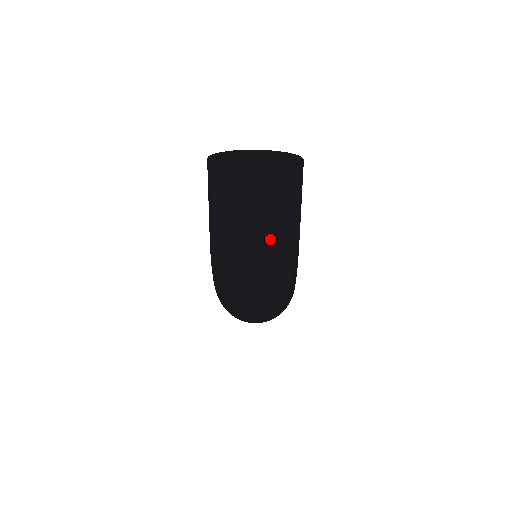
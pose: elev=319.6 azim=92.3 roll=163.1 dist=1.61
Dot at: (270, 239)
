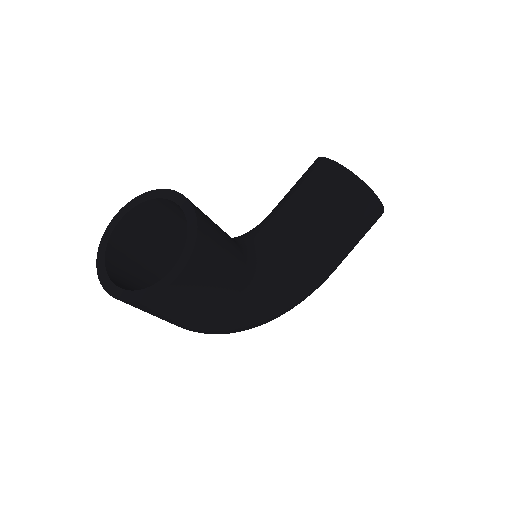
Dot at: (169, 322)
